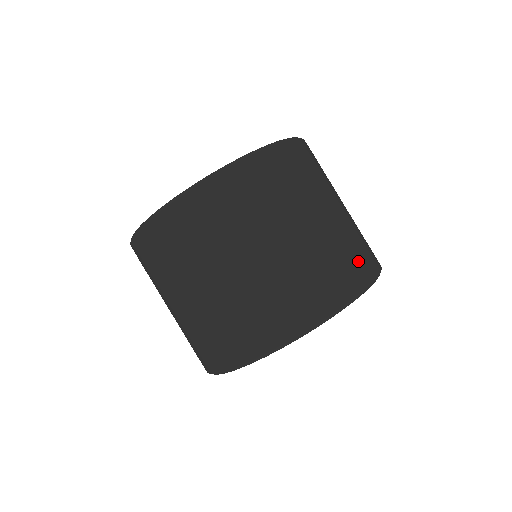
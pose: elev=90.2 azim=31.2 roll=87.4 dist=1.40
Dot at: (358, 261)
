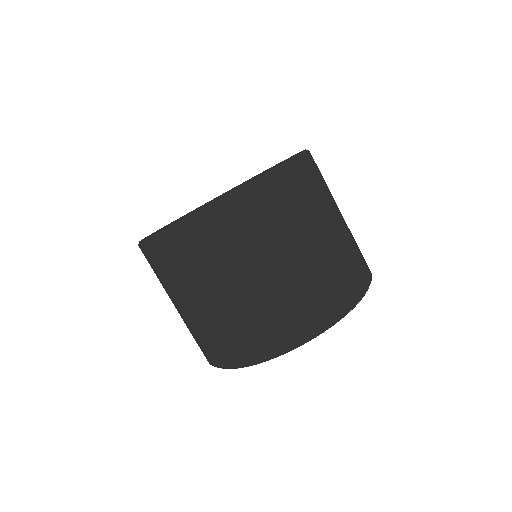
Dot at: (363, 258)
